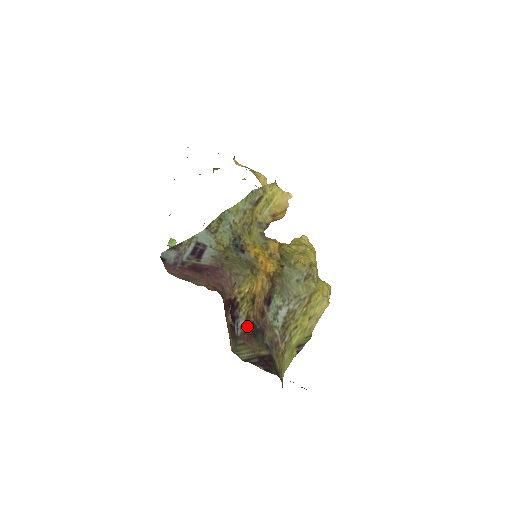
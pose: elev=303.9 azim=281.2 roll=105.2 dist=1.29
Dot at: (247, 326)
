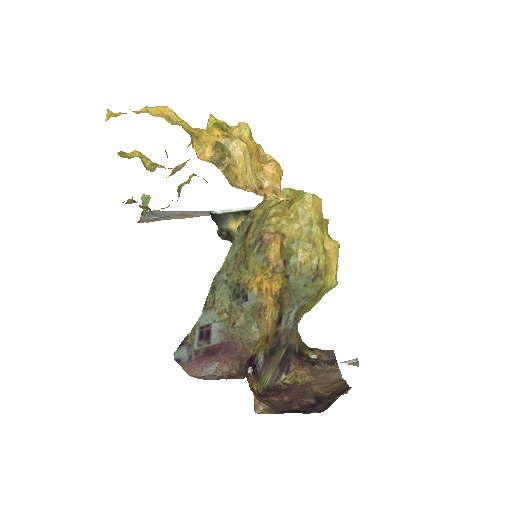
Dot at: (266, 357)
